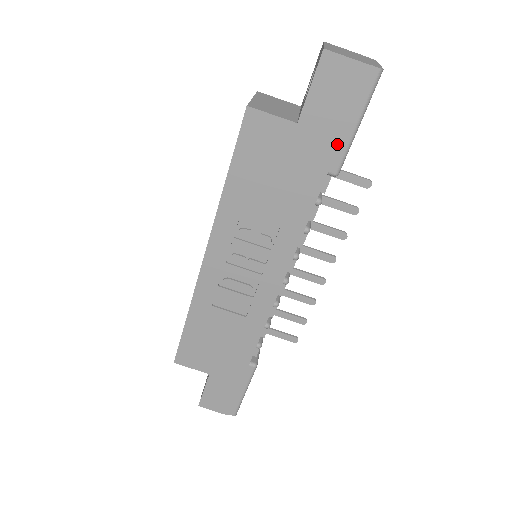
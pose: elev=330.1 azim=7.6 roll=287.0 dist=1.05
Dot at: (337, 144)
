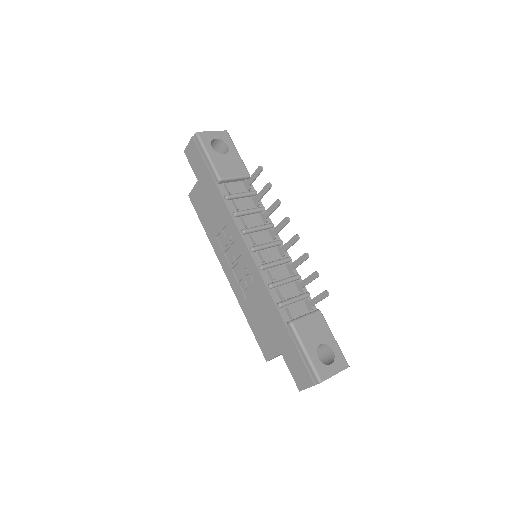
Dot at: (208, 170)
